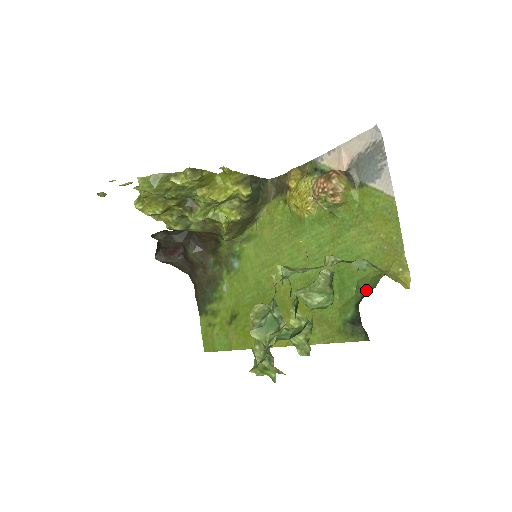
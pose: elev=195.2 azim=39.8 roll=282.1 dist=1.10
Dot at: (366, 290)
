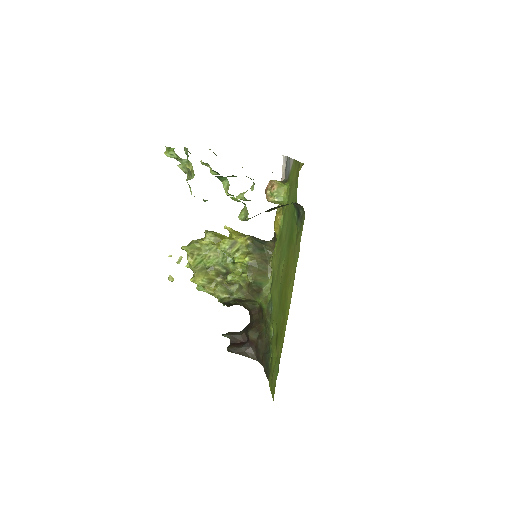
Dot at: occluded
